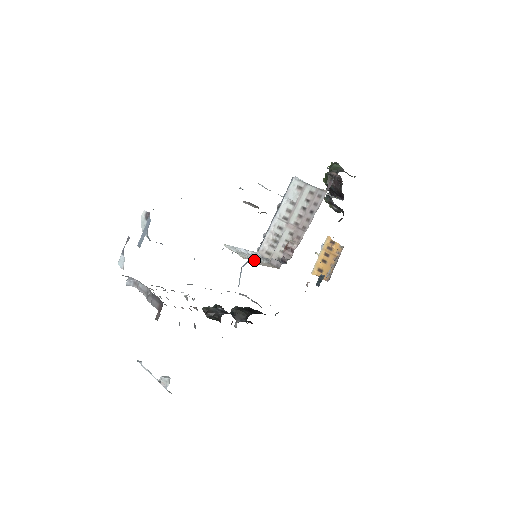
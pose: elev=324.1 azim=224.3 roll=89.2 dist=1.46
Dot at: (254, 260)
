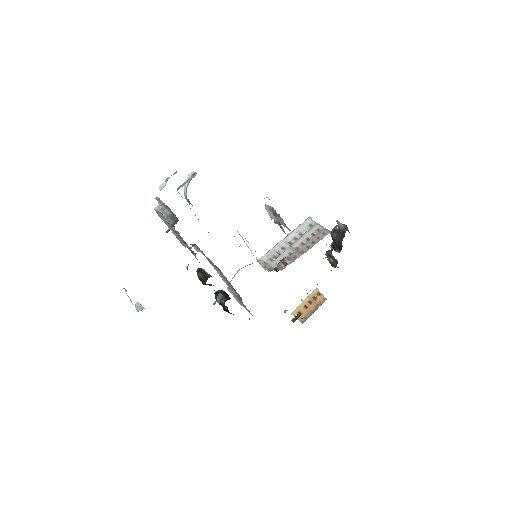
Dot at: occluded
